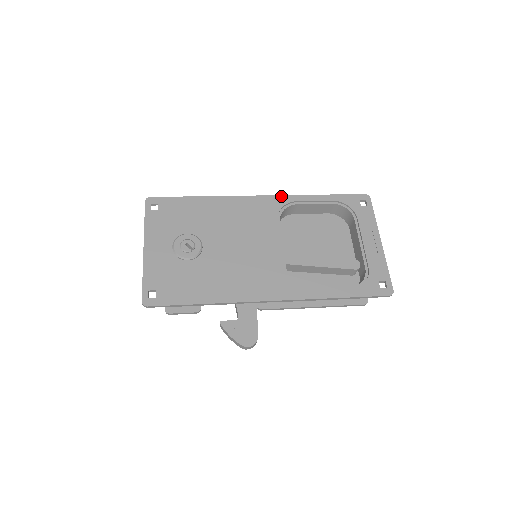
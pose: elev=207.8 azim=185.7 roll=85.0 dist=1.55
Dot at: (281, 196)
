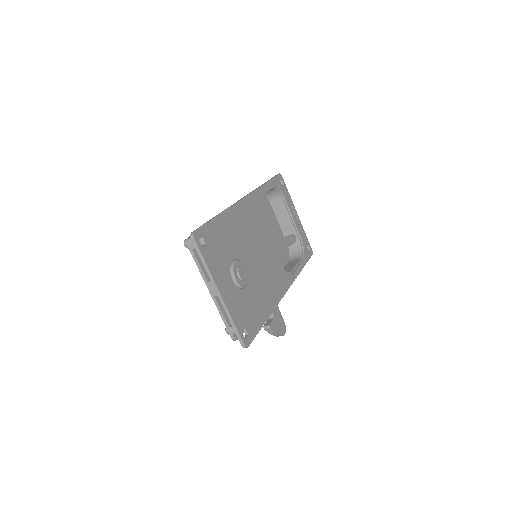
Dot at: (253, 192)
